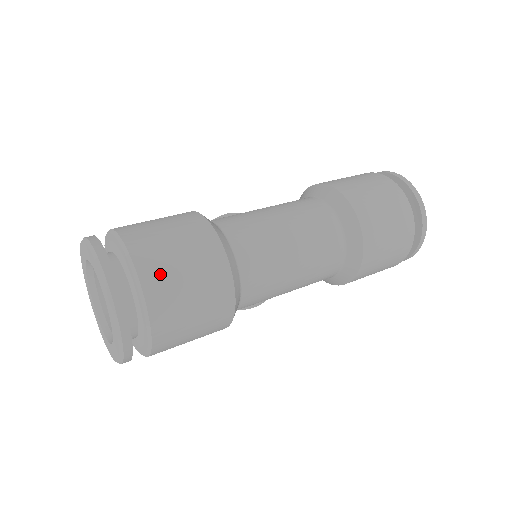
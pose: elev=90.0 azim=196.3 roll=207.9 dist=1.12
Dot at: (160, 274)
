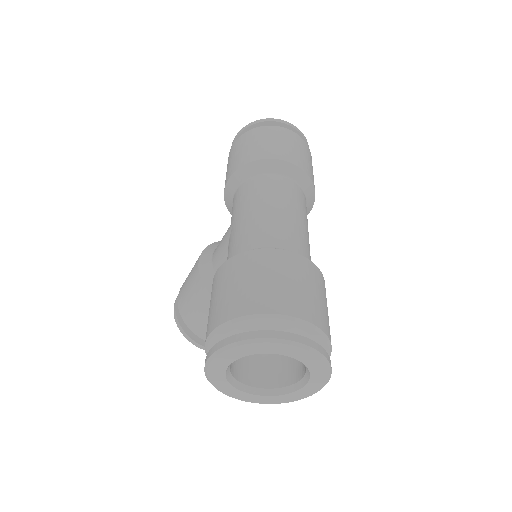
Dot at: (292, 300)
